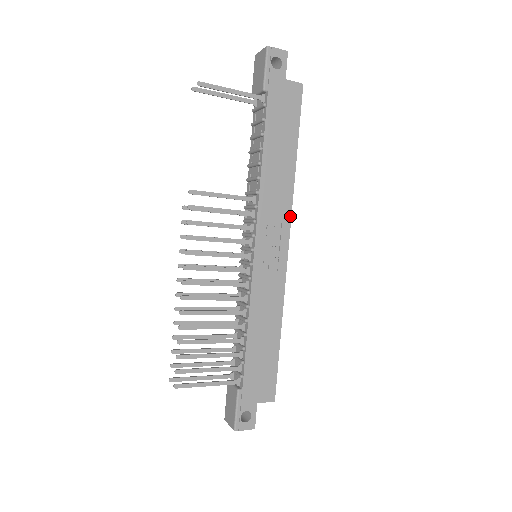
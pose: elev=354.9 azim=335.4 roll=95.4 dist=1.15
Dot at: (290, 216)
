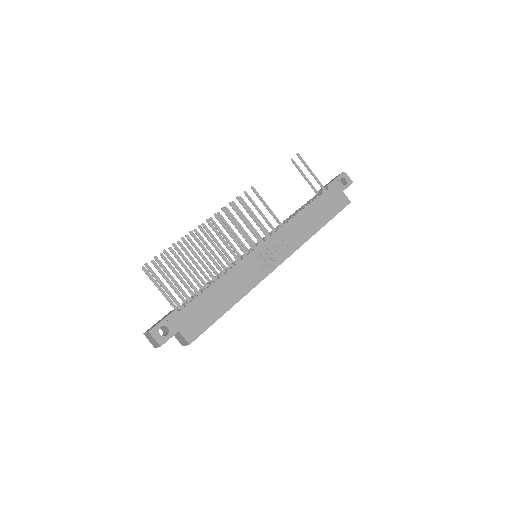
Dot at: (294, 251)
